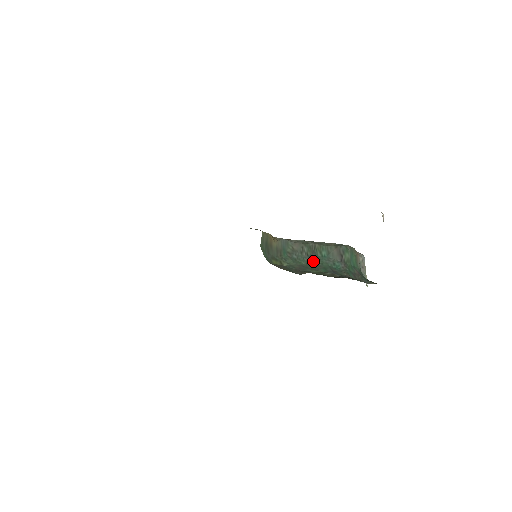
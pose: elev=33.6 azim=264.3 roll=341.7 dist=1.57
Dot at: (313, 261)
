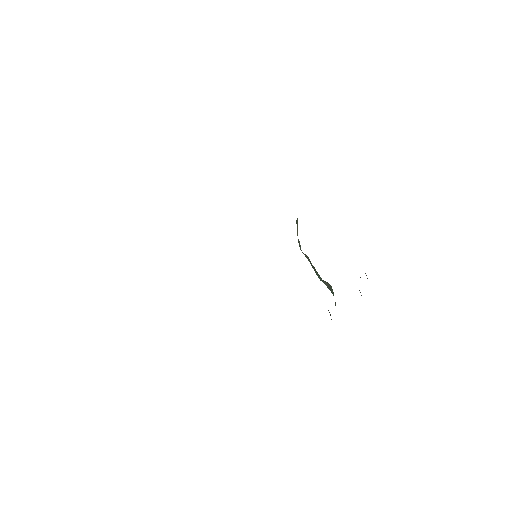
Dot at: occluded
